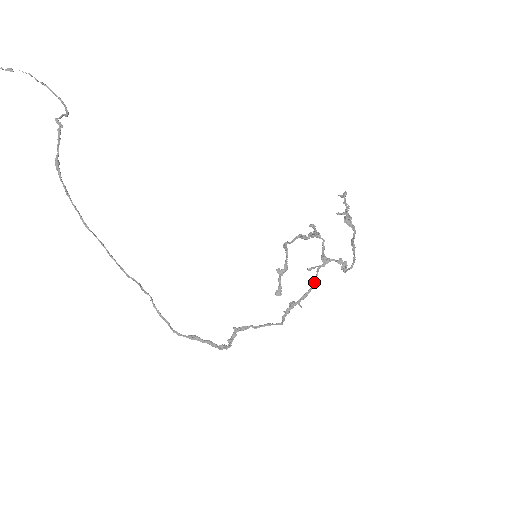
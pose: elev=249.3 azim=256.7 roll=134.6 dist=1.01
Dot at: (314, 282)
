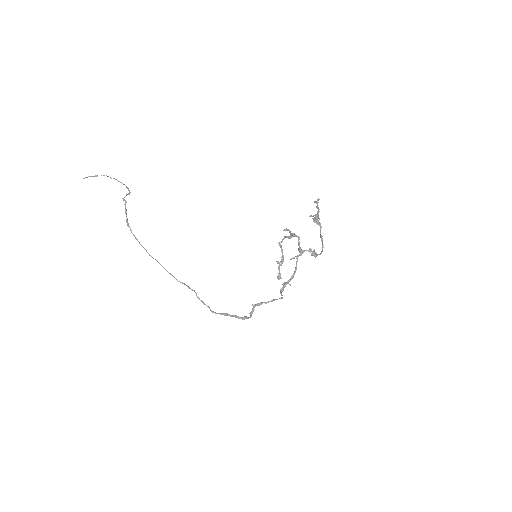
Dot at: (296, 267)
